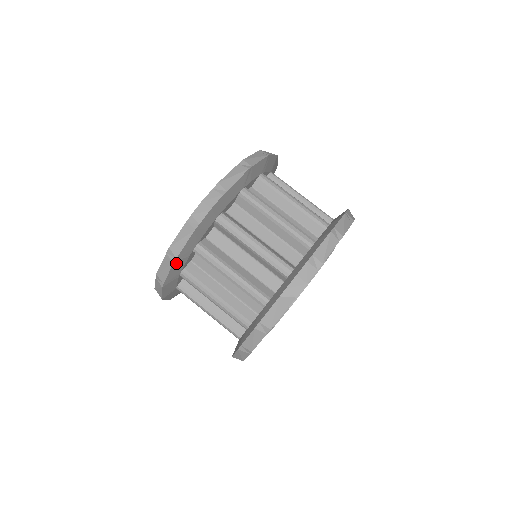
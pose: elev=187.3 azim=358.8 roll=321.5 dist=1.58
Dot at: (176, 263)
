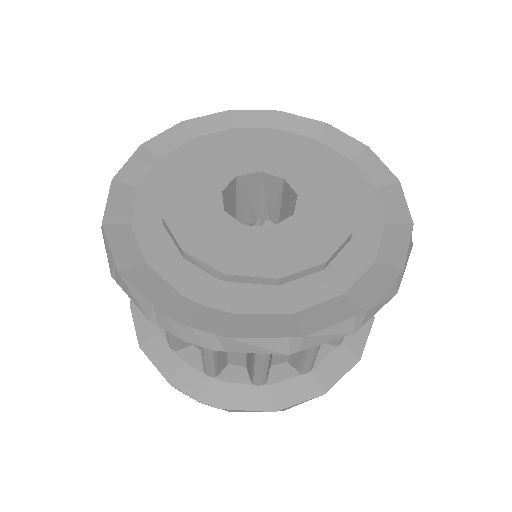
Dot at: occluded
